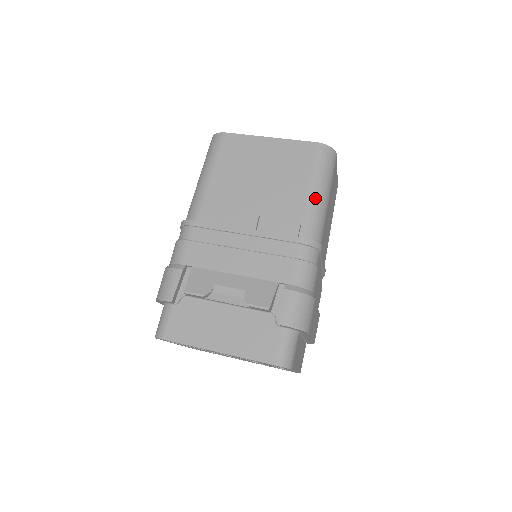
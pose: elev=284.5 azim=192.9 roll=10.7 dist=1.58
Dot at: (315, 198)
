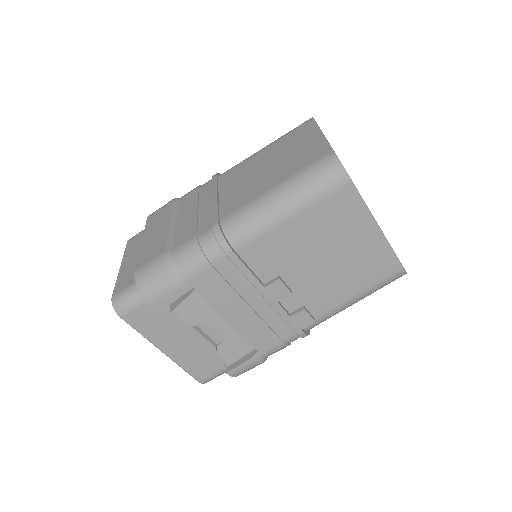
Dot at: (346, 307)
